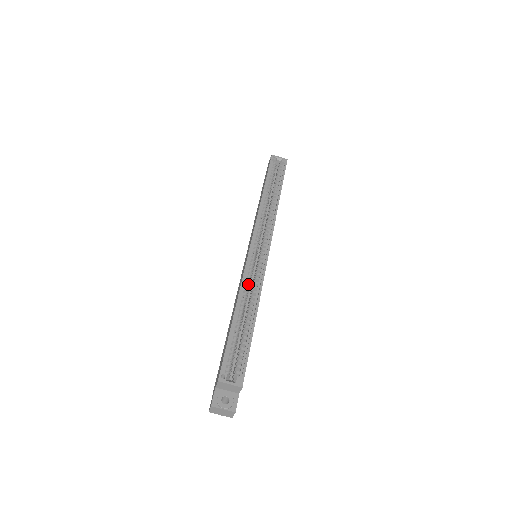
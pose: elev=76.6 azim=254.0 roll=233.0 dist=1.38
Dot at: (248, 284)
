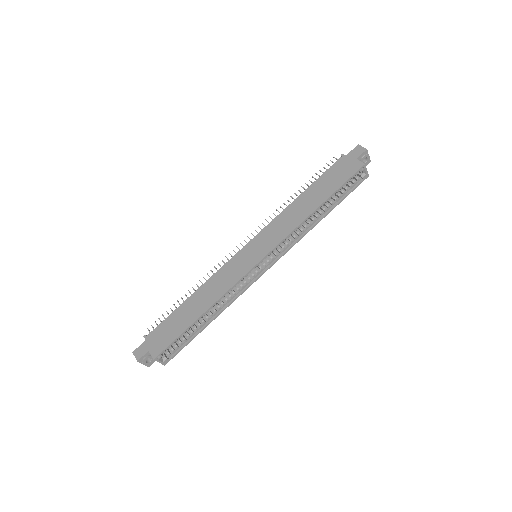
Dot at: occluded
